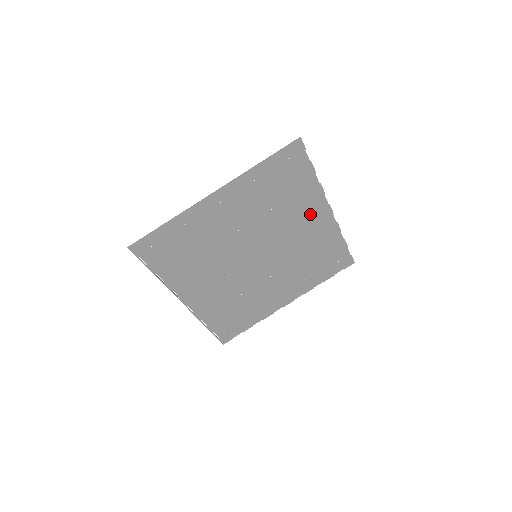
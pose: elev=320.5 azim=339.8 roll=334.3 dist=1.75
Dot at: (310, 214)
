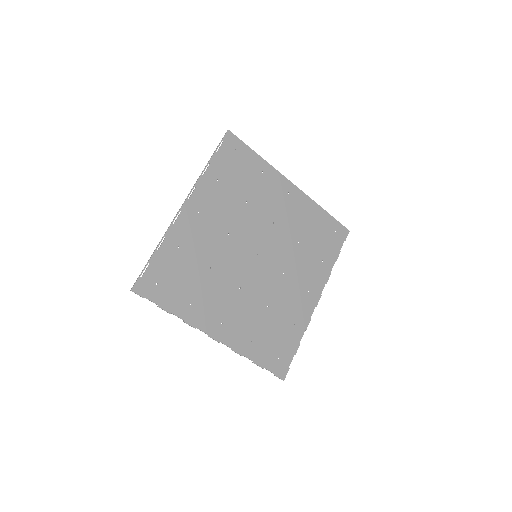
Dot at: (308, 283)
